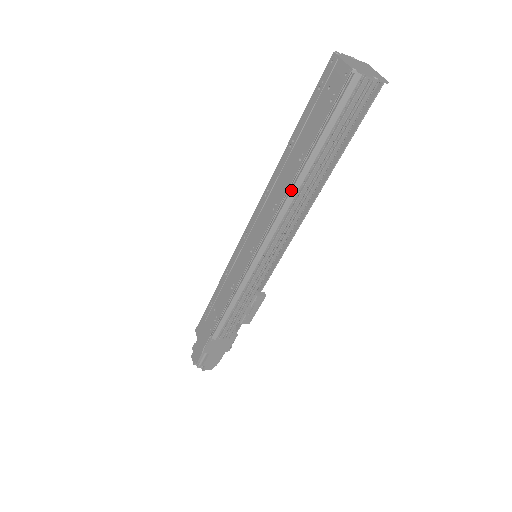
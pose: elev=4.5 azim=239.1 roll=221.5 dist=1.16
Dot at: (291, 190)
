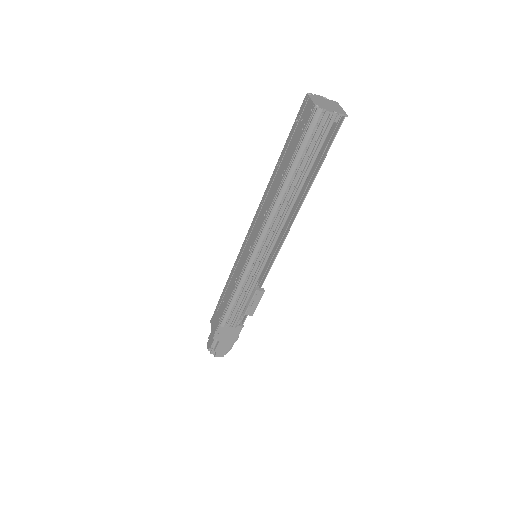
Dot at: (276, 199)
